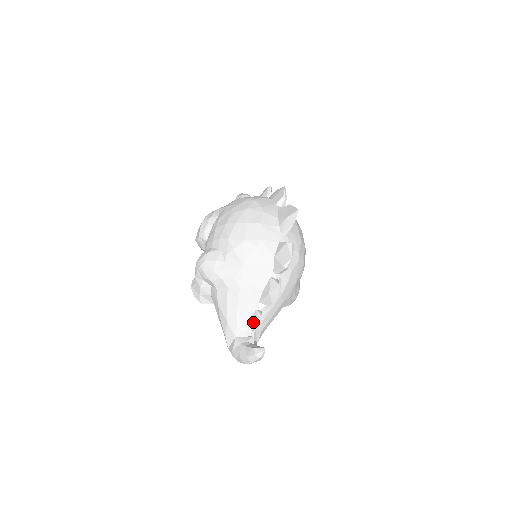
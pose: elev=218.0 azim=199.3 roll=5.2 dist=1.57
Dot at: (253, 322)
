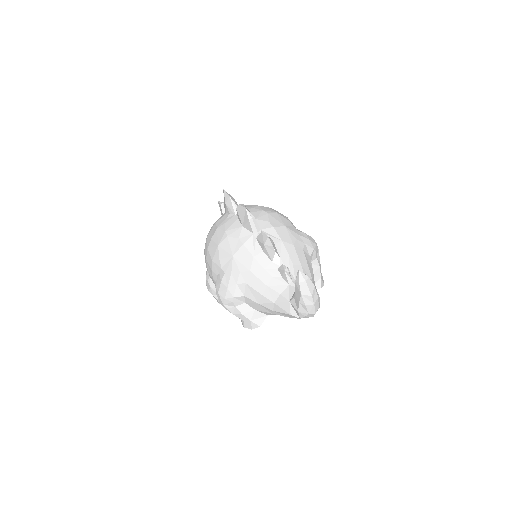
Dot at: (285, 277)
